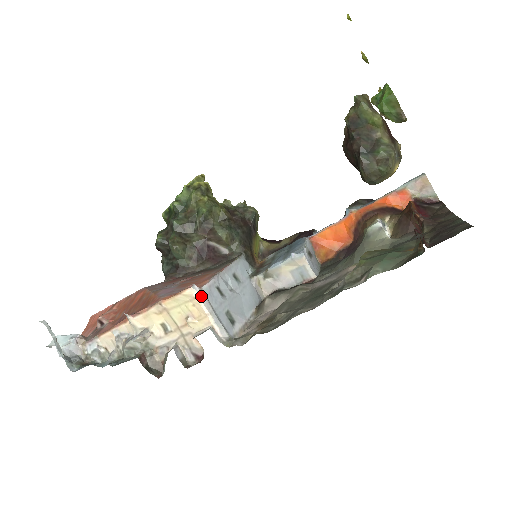
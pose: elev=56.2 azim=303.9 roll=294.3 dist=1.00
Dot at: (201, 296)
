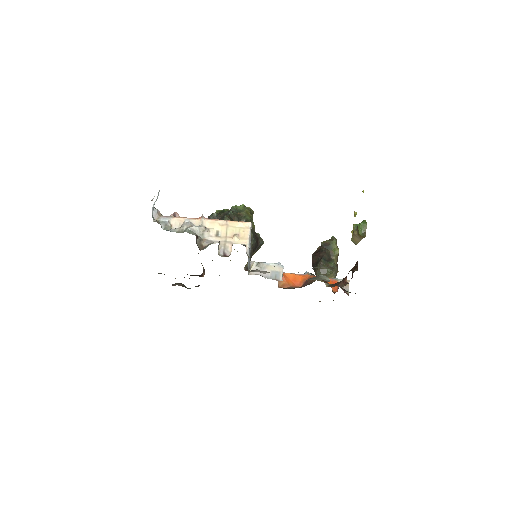
Dot at: (250, 230)
